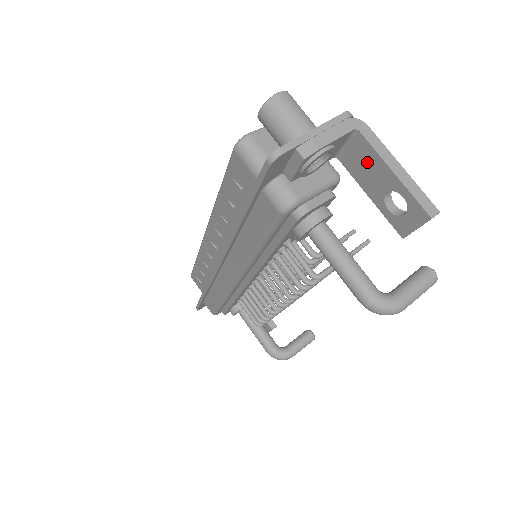
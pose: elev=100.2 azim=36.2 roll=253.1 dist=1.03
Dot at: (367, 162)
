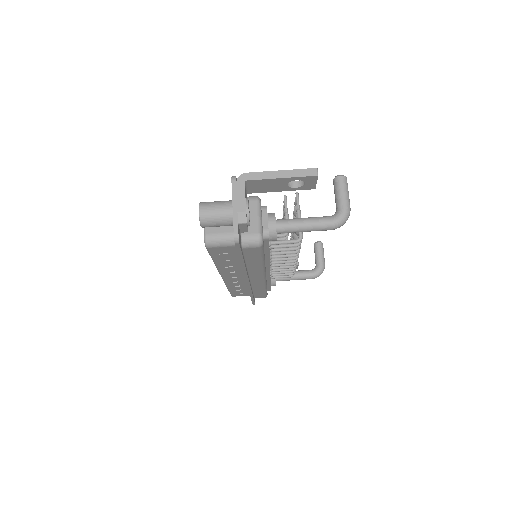
Dot at: (264, 185)
